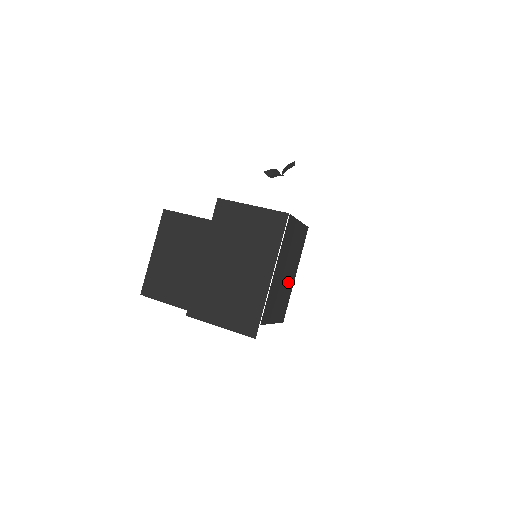
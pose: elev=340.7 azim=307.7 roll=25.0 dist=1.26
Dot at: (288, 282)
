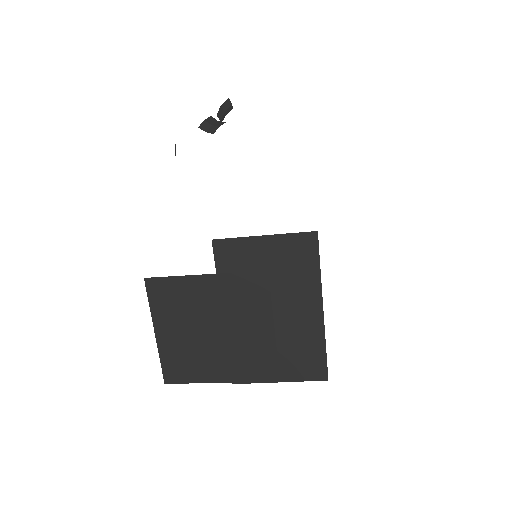
Dot at: occluded
